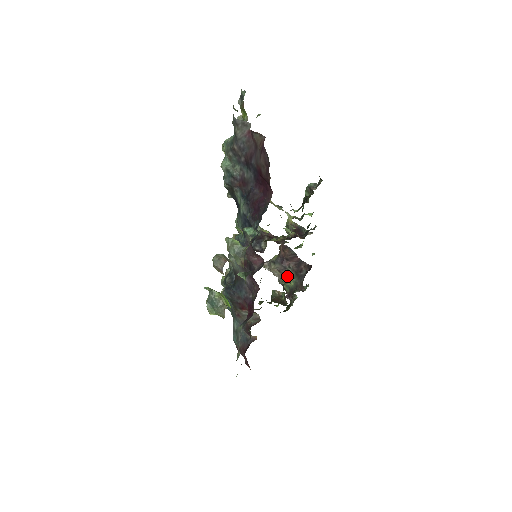
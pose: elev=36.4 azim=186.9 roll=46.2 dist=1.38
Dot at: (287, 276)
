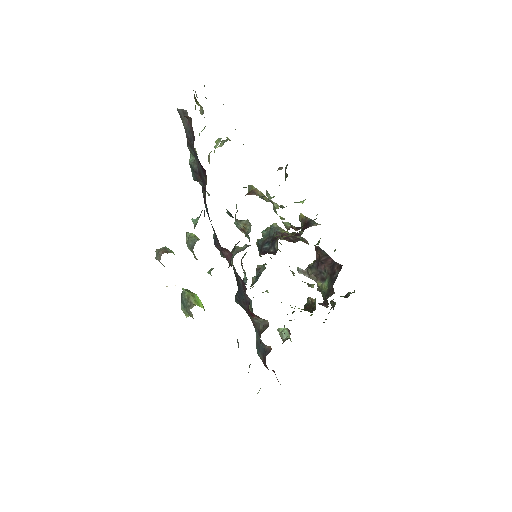
Dot at: (323, 281)
